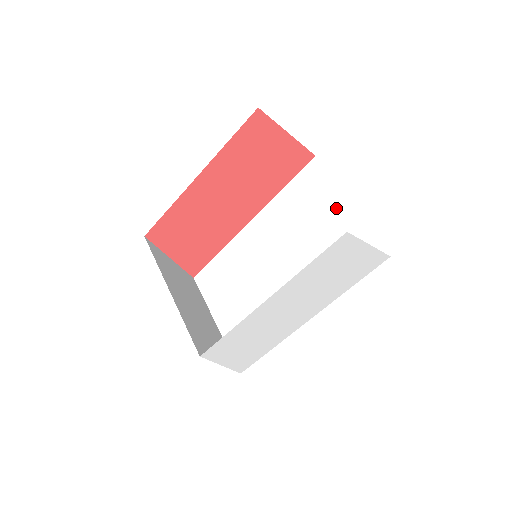
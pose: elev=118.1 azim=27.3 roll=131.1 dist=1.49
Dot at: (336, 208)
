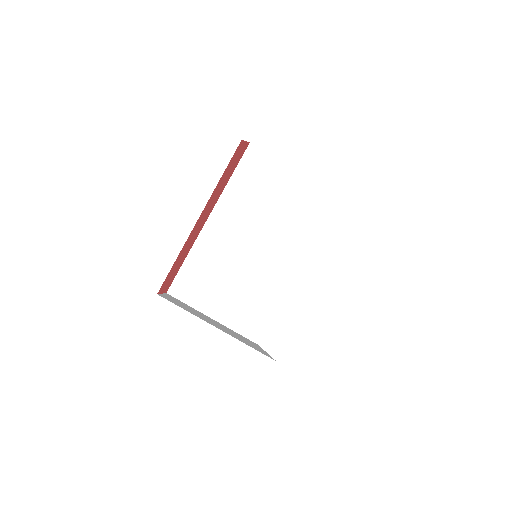
Dot at: (290, 182)
